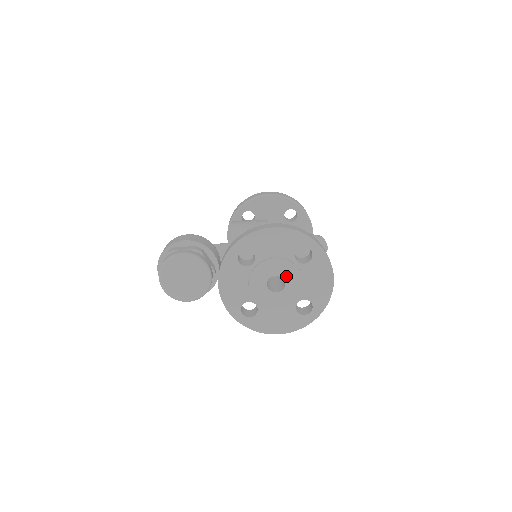
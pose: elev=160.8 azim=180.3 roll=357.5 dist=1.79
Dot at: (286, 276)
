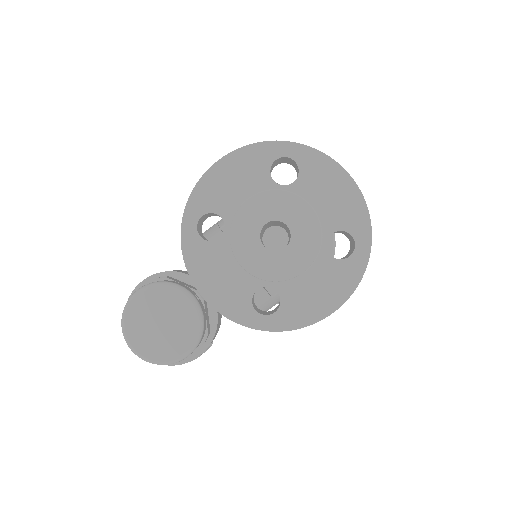
Dot at: (281, 215)
